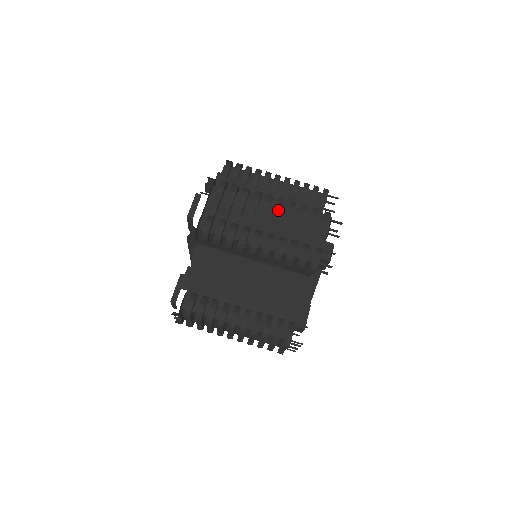
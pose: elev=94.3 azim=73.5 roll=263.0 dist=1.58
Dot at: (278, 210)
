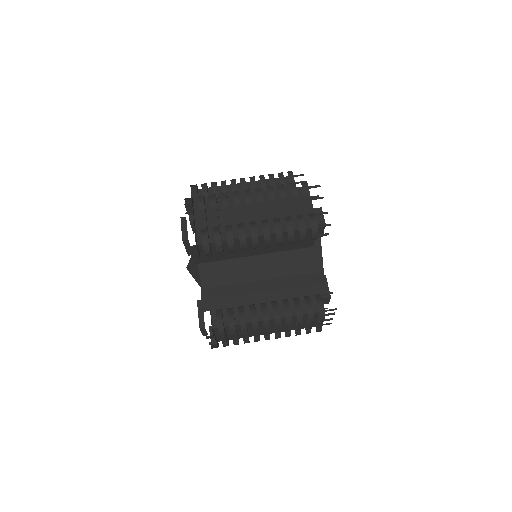
Dot at: (260, 198)
